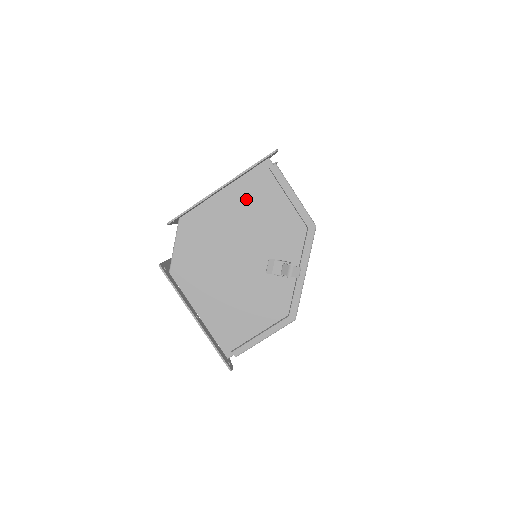
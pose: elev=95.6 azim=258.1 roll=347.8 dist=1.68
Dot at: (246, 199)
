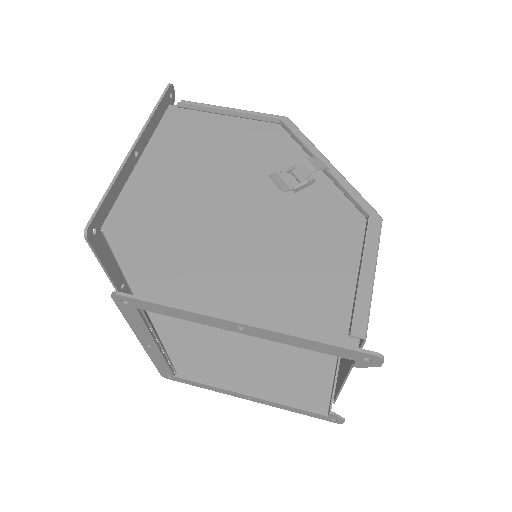
Dot at: (178, 151)
